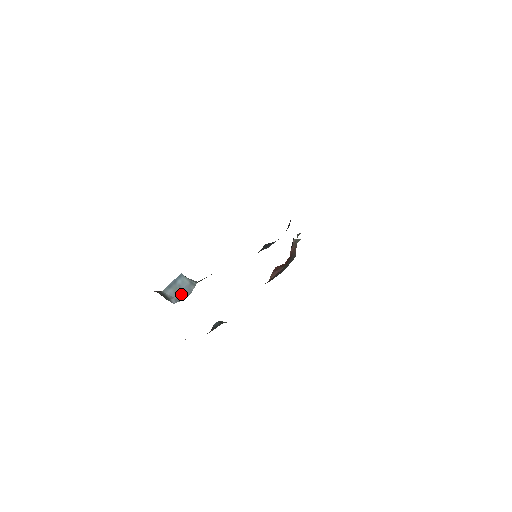
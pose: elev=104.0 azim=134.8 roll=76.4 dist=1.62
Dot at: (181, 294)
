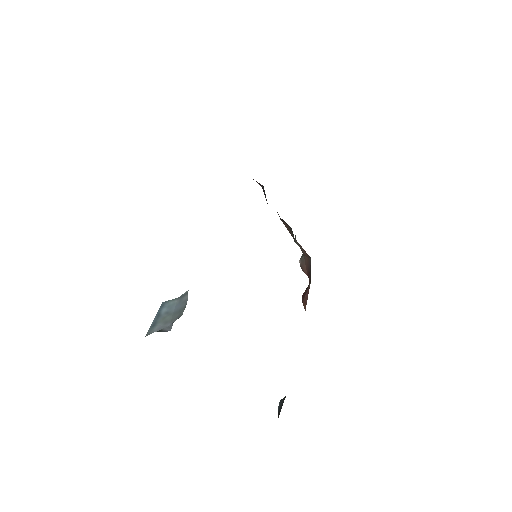
Dot at: (174, 316)
